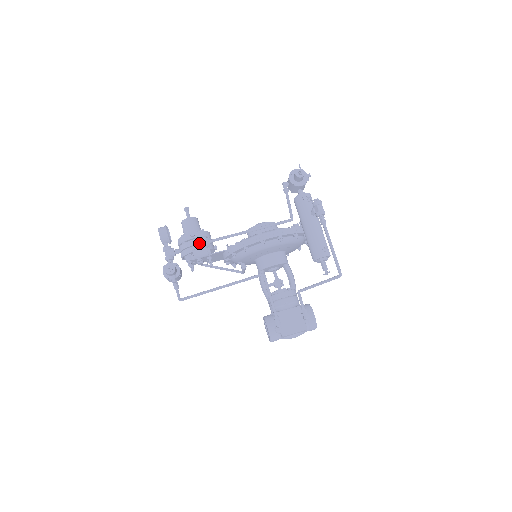
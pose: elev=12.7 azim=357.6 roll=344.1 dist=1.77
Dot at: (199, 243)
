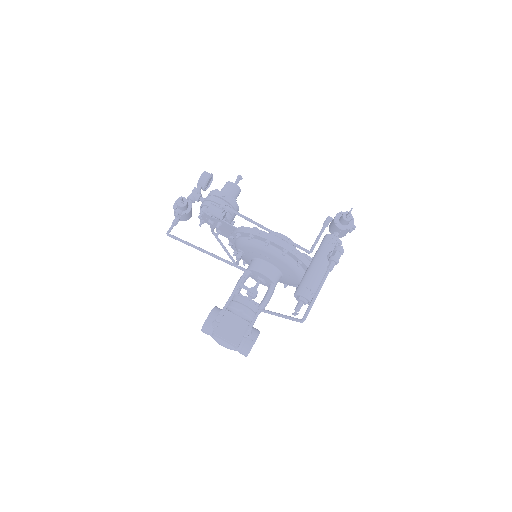
Dot at: (222, 203)
